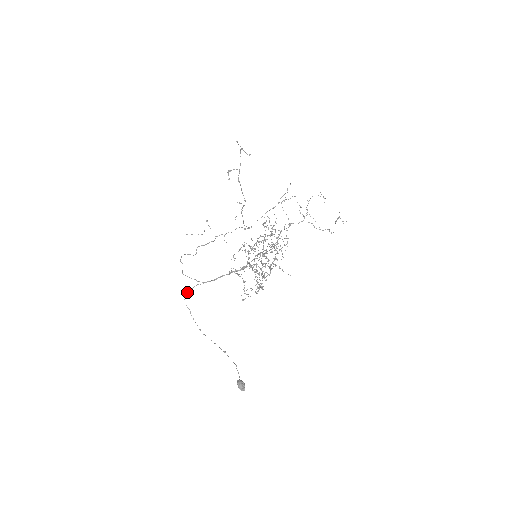
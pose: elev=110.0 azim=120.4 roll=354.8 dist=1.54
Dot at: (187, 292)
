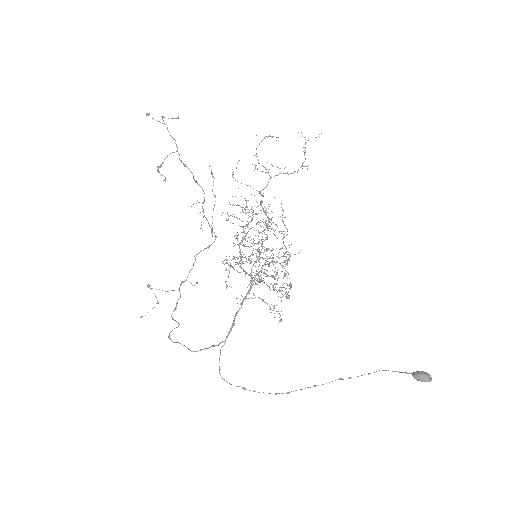
Dot at: (219, 368)
